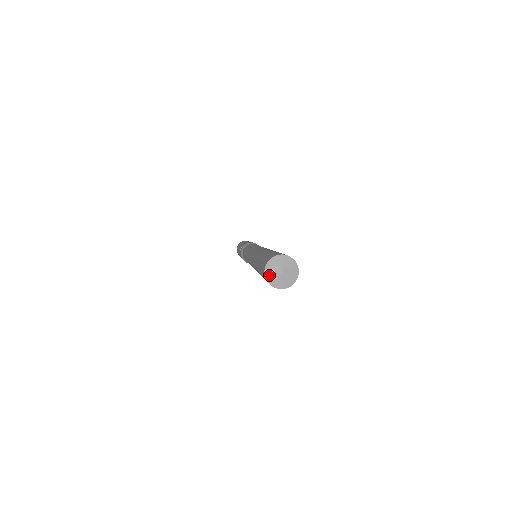
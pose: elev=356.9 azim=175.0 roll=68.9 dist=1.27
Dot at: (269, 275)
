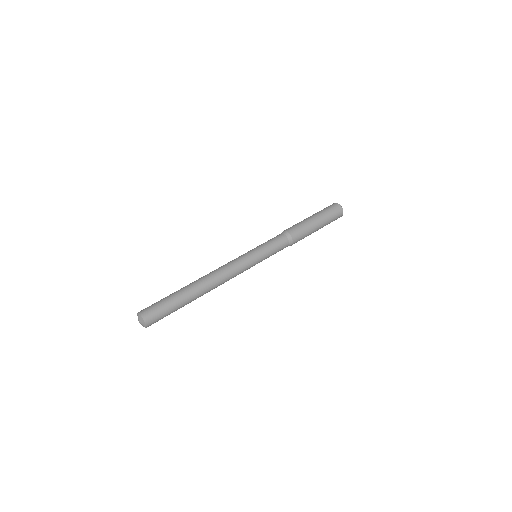
Dot at: occluded
